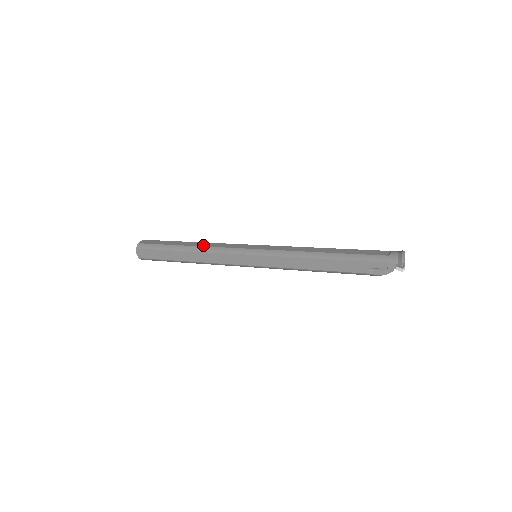
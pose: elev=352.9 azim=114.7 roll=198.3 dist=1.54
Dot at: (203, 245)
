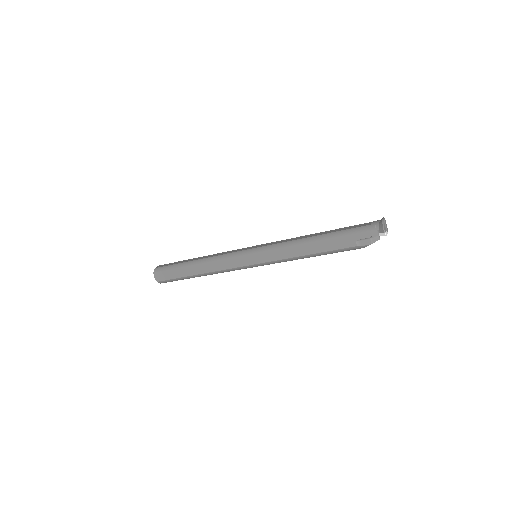
Dot at: (209, 256)
